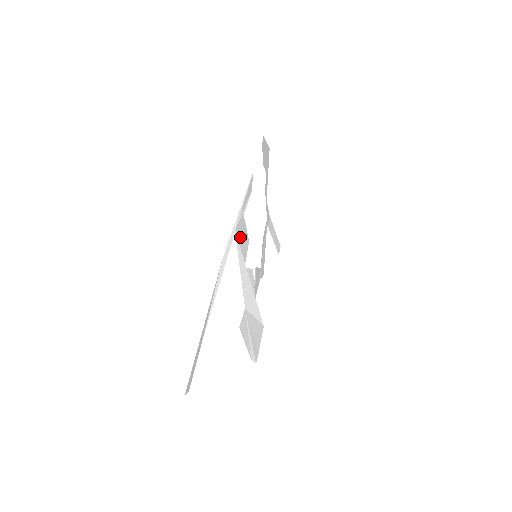
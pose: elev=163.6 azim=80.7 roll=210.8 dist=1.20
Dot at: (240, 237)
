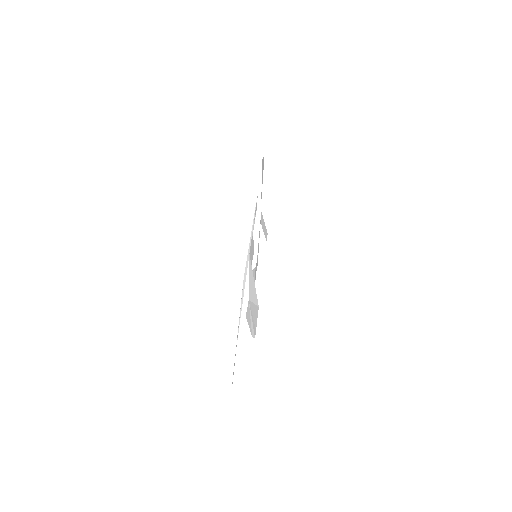
Dot at: (250, 252)
